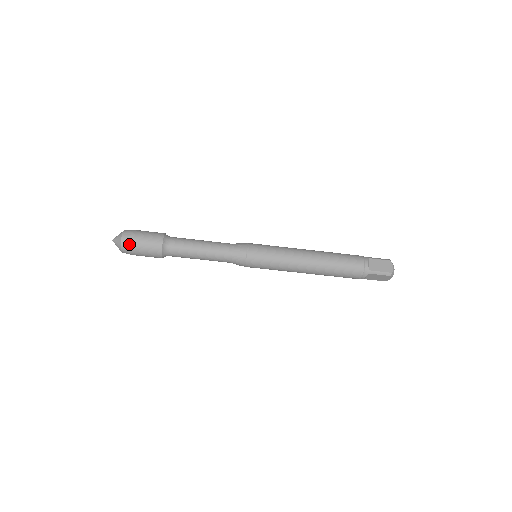
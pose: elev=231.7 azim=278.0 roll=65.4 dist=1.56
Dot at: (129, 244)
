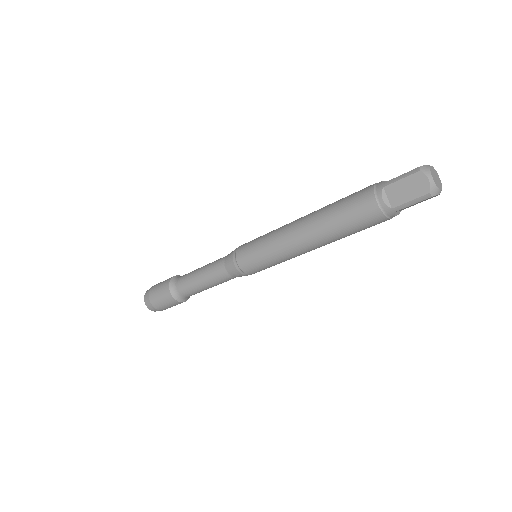
Dot at: (154, 308)
